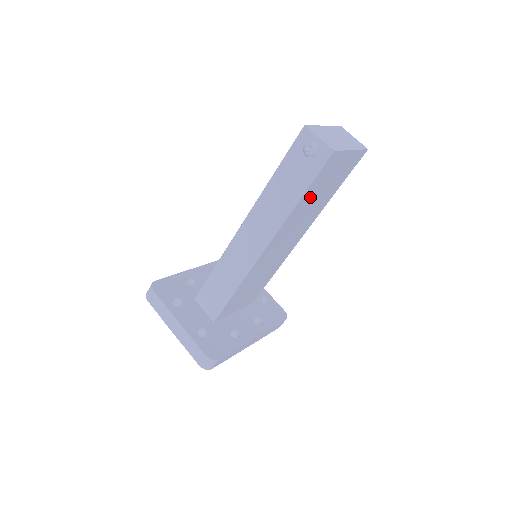
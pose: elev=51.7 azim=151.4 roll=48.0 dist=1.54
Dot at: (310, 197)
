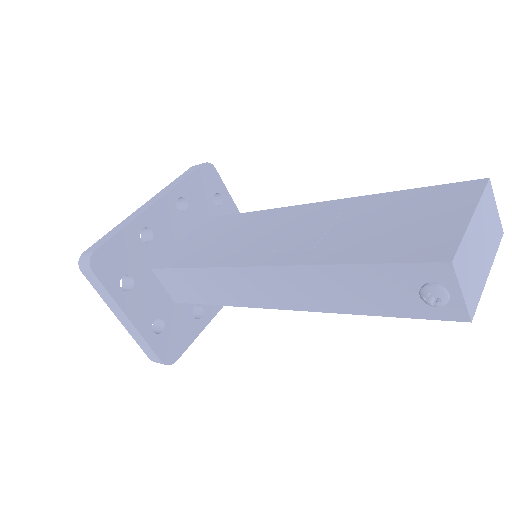
Dot at: occluded
